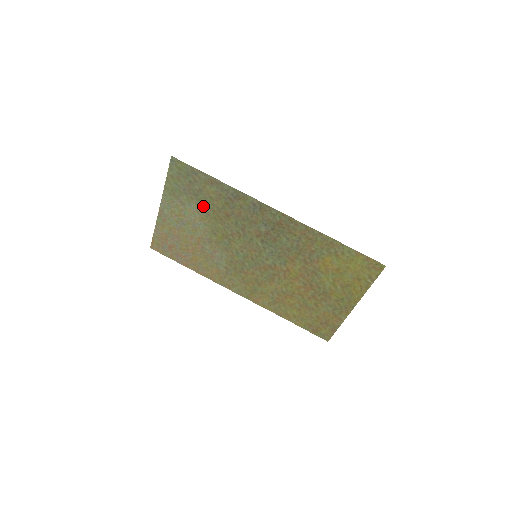
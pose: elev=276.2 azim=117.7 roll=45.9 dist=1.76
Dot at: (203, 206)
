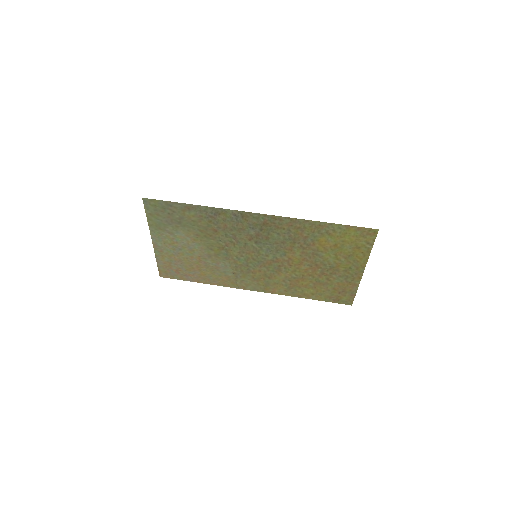
Dot at: (190, 230)
